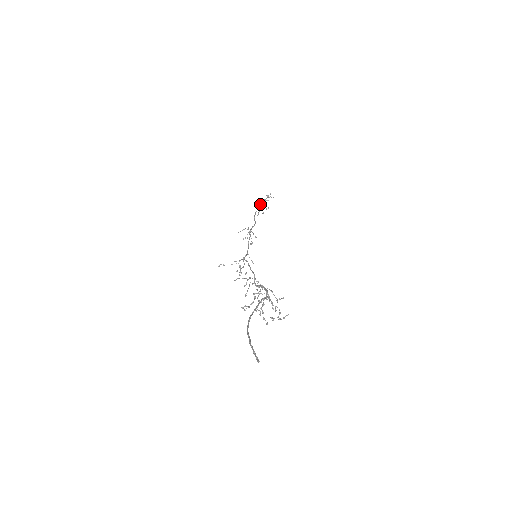
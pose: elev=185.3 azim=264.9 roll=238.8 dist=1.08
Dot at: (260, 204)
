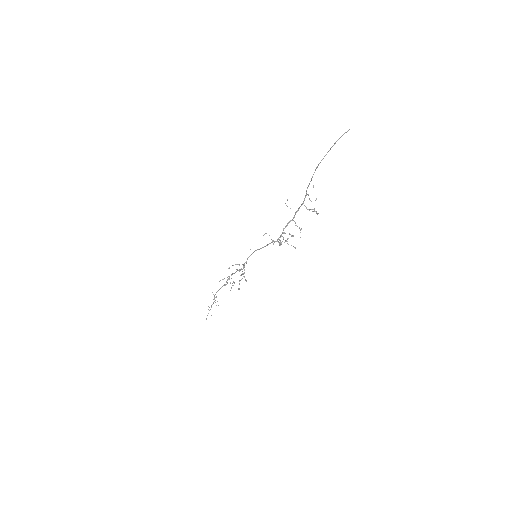
Dot at: occluded
